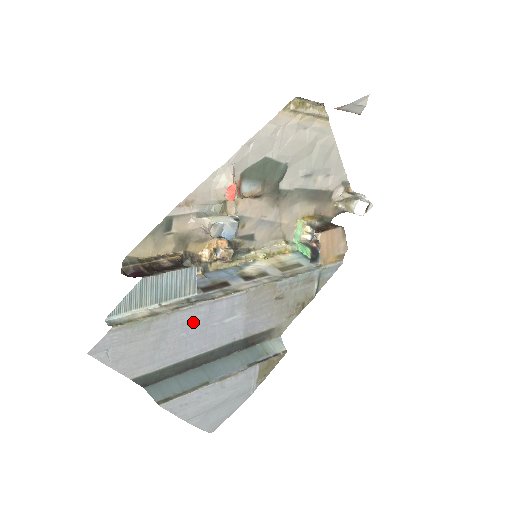
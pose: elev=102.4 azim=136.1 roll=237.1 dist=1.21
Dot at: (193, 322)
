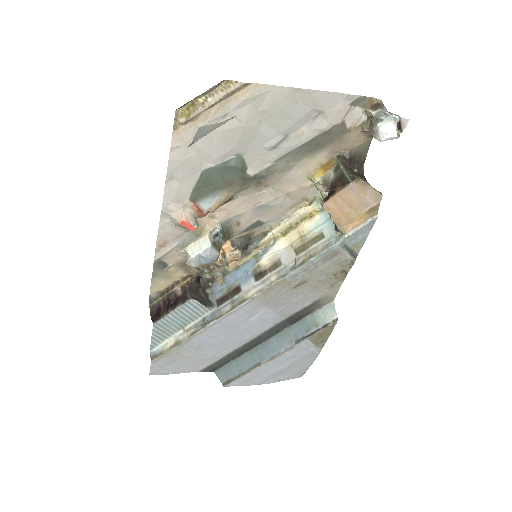
Dot at: (217, 334)
